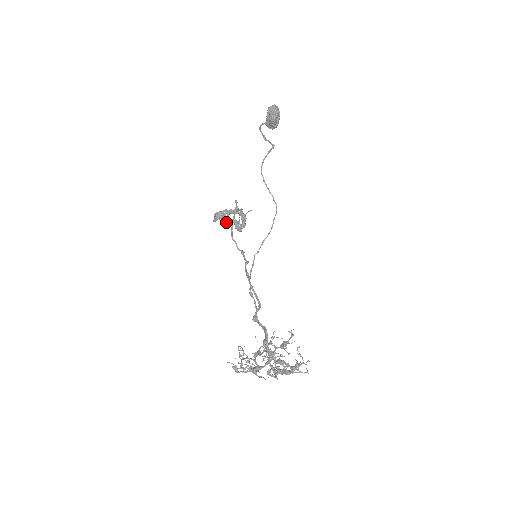
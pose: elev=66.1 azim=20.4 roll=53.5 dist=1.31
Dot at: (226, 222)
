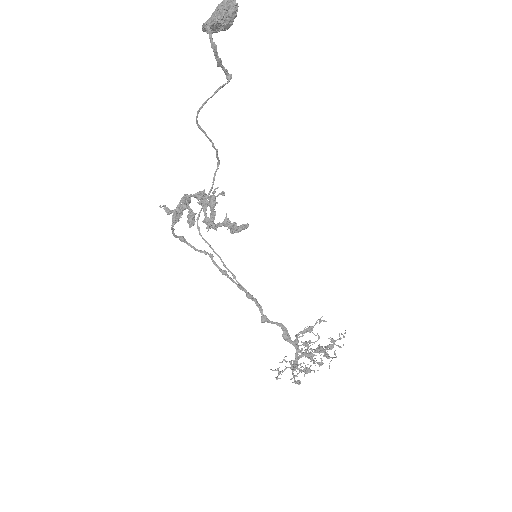
Dot at: (194, 220)
